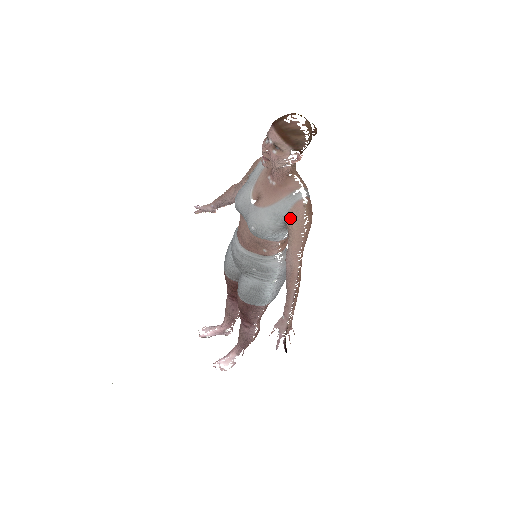
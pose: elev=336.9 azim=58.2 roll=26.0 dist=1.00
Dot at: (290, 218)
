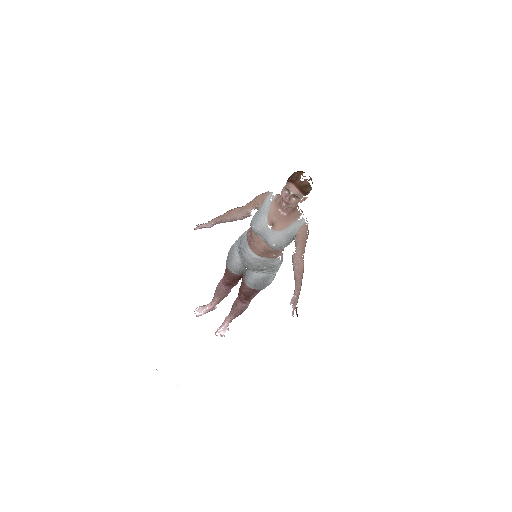
Dot at: (298, 235)
